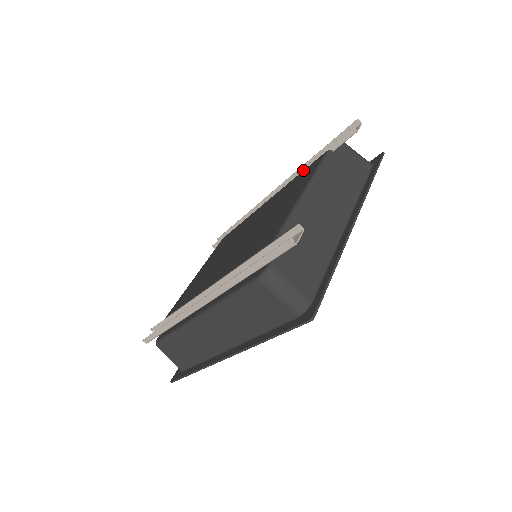
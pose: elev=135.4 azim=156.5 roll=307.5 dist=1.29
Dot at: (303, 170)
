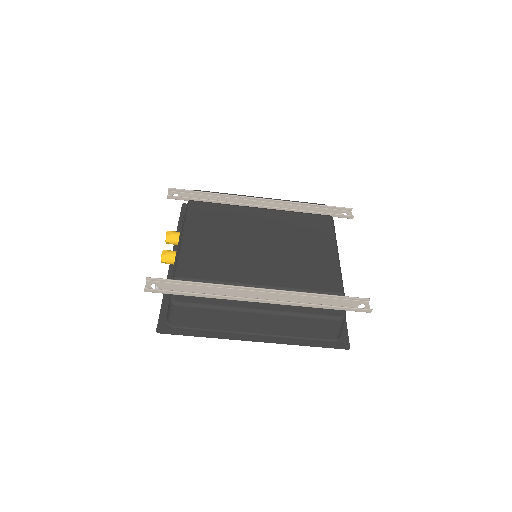
Dot at: (304, 211)
